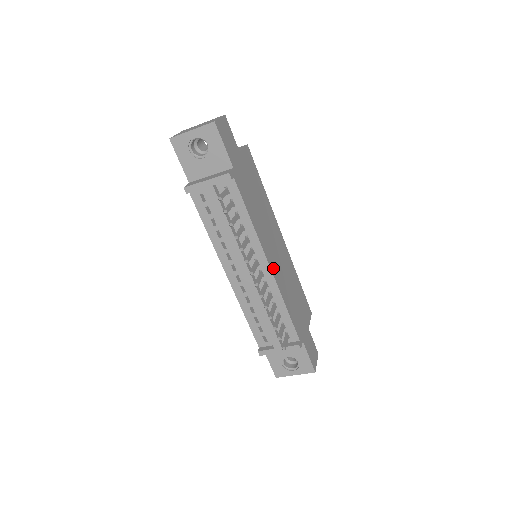
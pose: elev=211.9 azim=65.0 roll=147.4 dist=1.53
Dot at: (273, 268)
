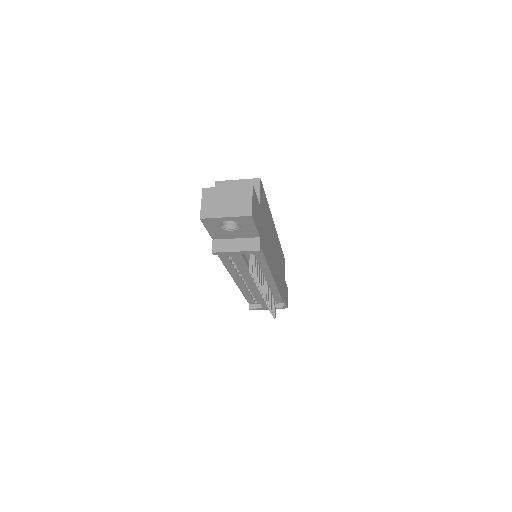
Dot at: (275, 276)
